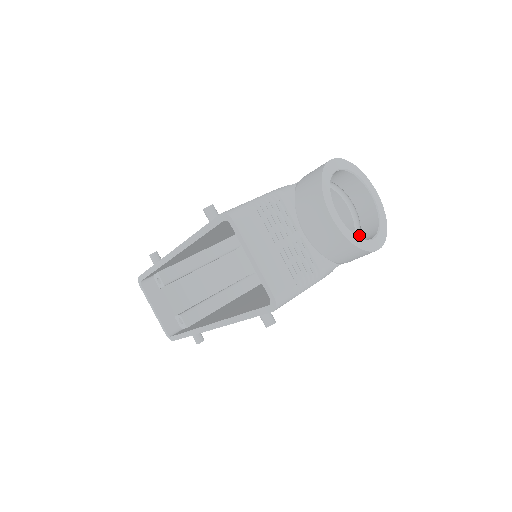
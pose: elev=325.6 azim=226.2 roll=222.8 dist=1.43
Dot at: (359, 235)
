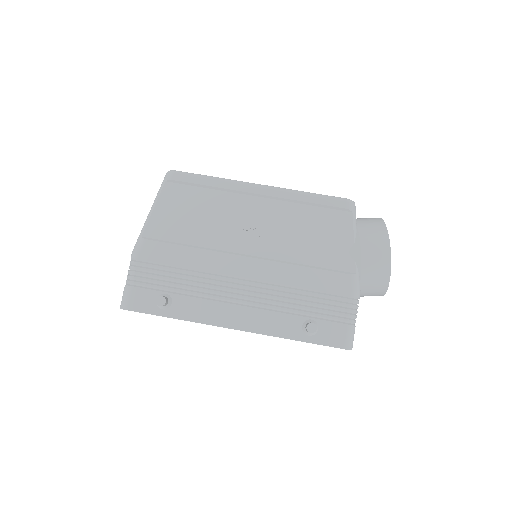
Dot at: occluded
